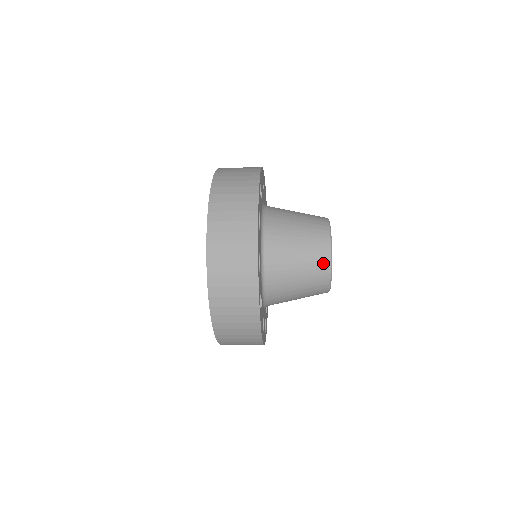
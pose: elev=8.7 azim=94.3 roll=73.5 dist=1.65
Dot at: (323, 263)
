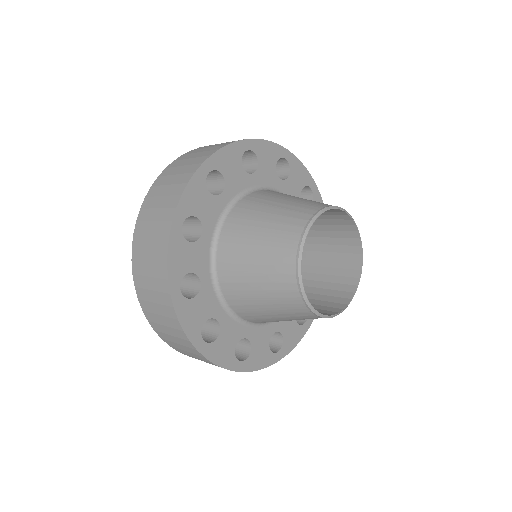
Dot at: (289, 285)
